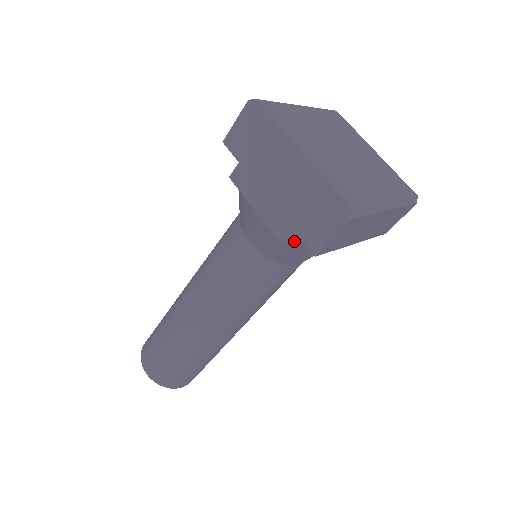
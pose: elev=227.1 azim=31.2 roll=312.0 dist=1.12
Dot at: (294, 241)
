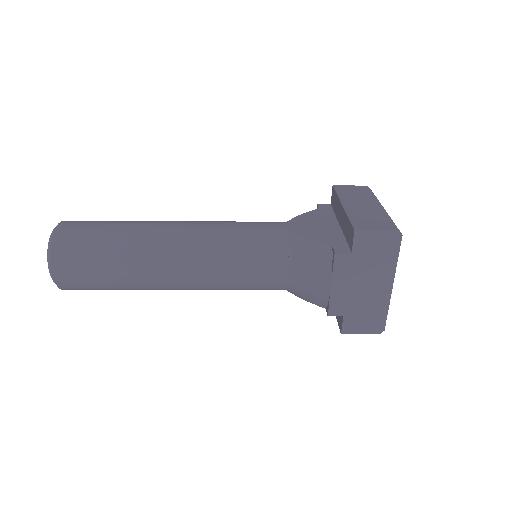
Dot at: occluded
